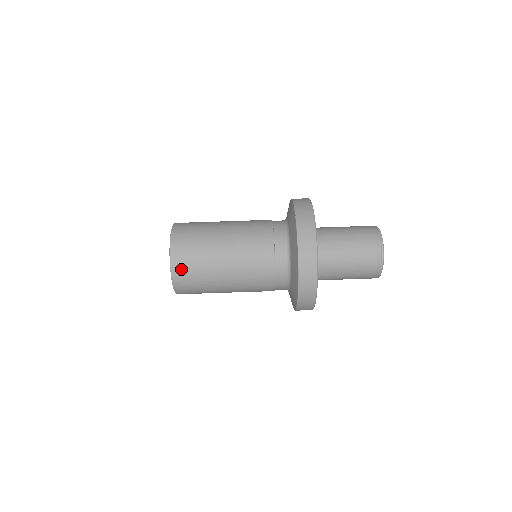
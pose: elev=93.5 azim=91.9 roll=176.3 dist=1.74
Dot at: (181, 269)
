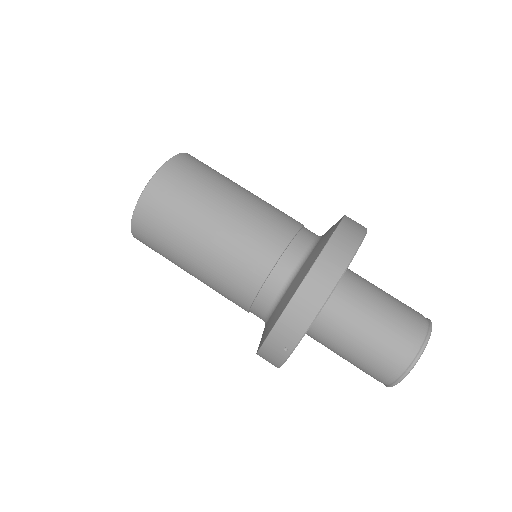
Dot at: (173, 175)
